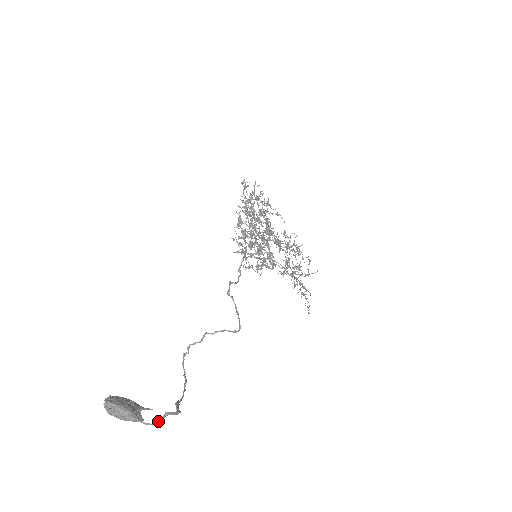
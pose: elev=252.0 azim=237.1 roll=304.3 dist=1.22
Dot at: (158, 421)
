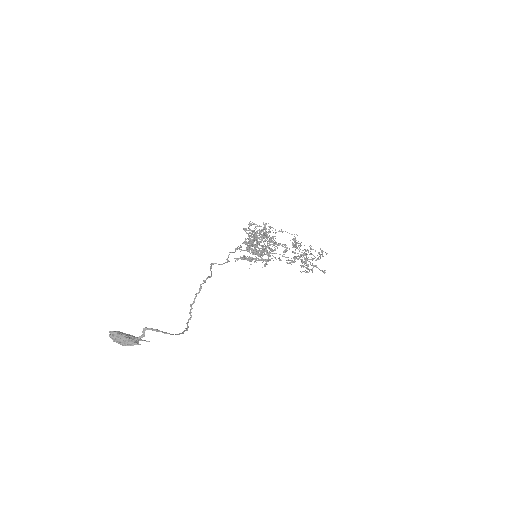
Dot at: (141, 336)
